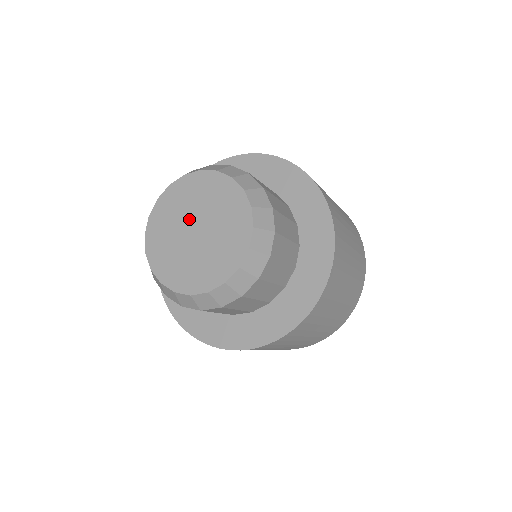
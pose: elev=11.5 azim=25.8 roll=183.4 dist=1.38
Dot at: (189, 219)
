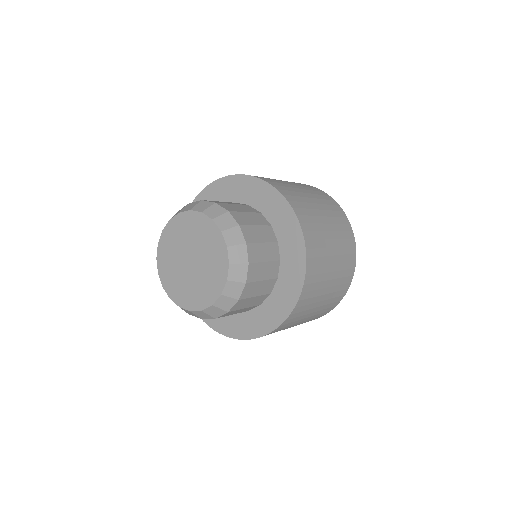
Dot at: (193, 249)
